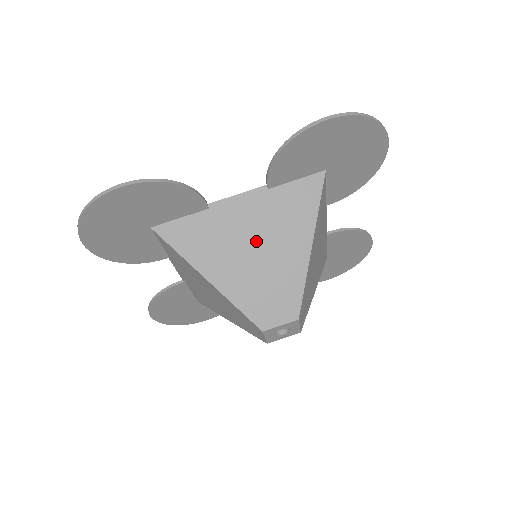
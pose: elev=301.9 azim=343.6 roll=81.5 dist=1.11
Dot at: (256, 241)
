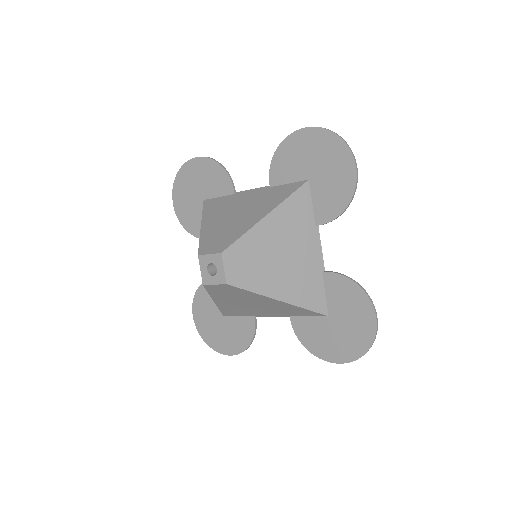
Dot at: (241, 210)
